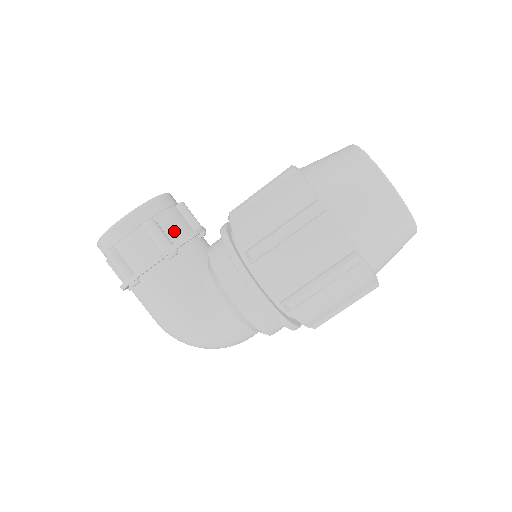
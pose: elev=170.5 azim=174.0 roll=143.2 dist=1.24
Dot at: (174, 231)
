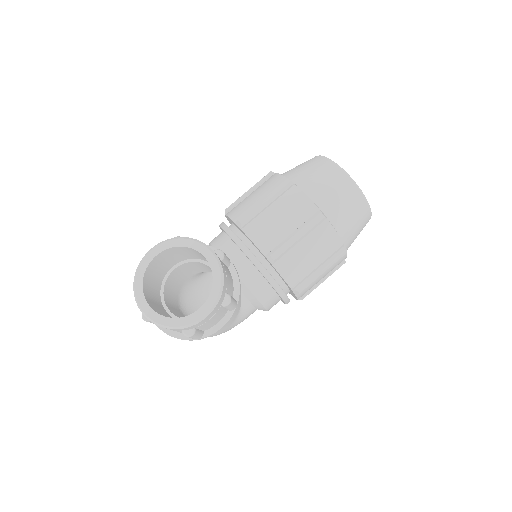
Dot at: (231, 287)
